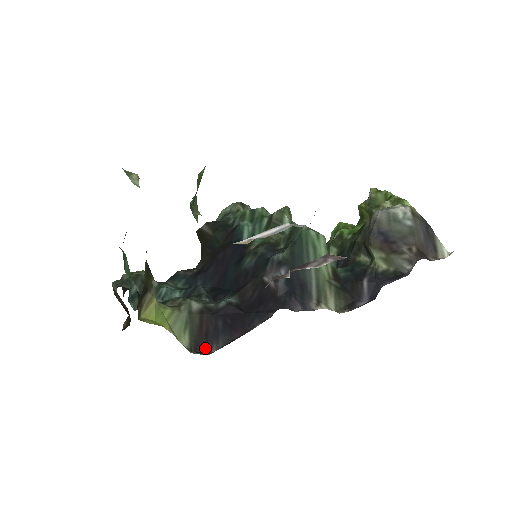
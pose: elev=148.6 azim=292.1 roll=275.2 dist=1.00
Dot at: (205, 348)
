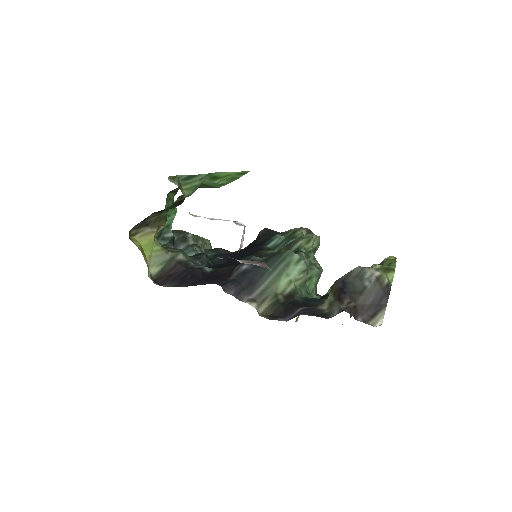
Dot at: (162, 282)
